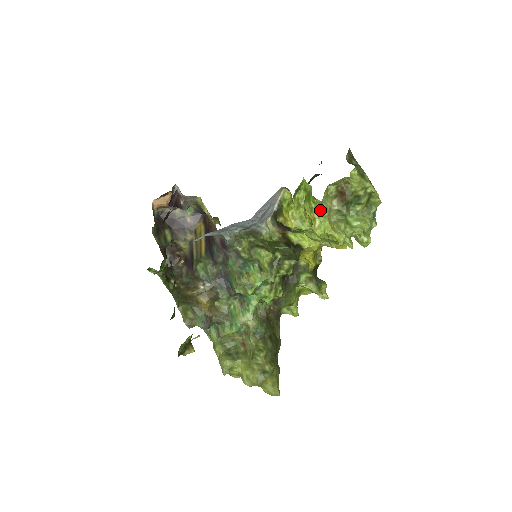
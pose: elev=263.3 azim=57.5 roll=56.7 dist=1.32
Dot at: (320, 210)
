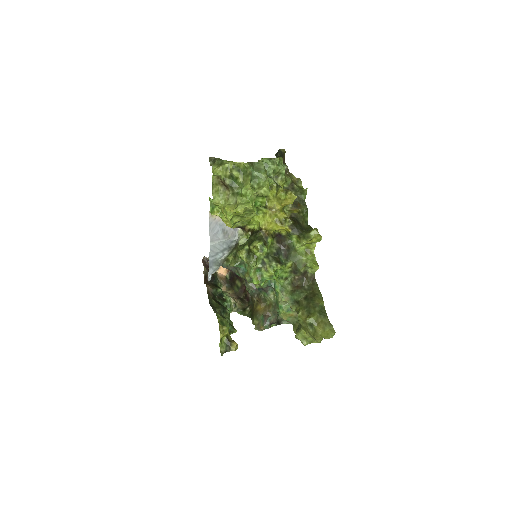
Dot at: (223, 206)
